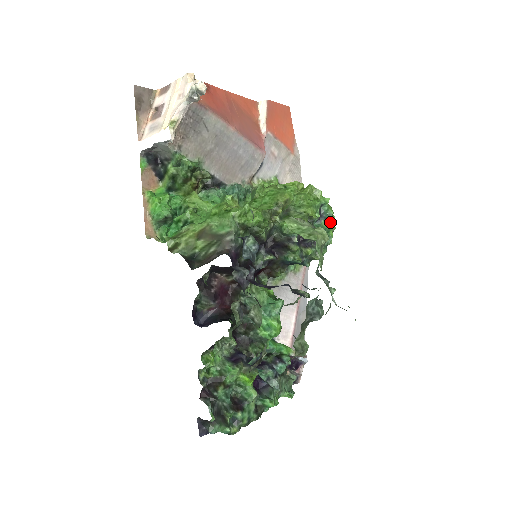
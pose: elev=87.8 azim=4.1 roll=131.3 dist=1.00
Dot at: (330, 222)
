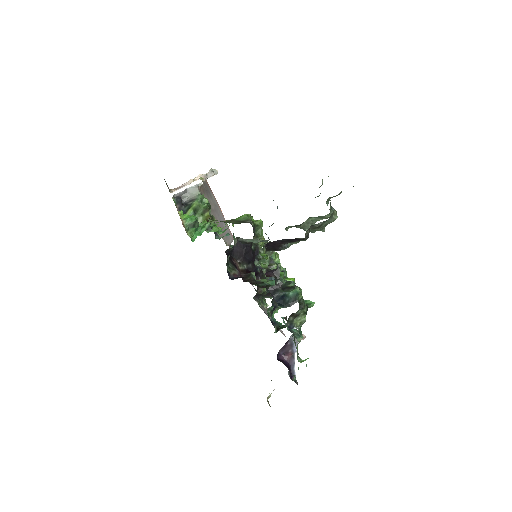
Dot at: occluded
